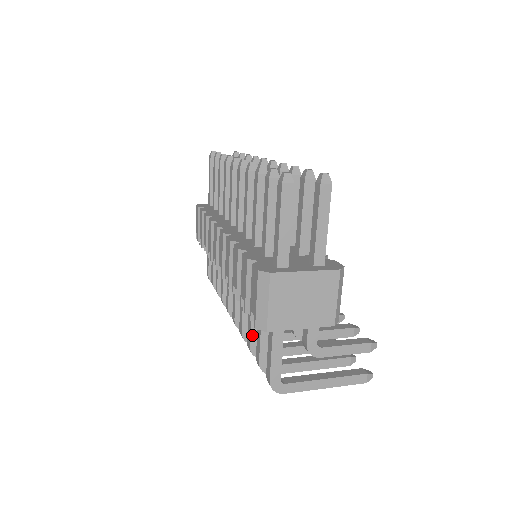
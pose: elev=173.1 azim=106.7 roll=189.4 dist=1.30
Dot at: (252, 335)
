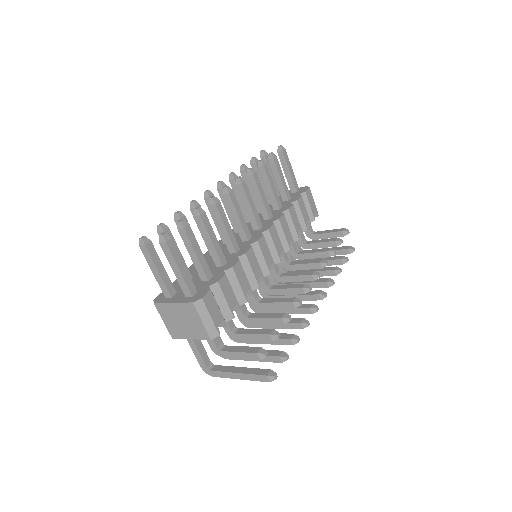
Dot at: occluded
